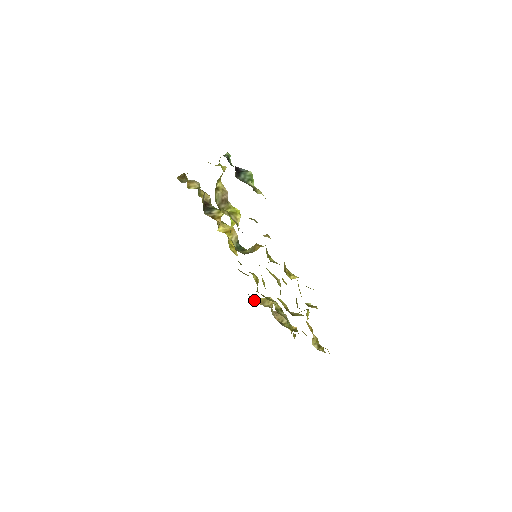
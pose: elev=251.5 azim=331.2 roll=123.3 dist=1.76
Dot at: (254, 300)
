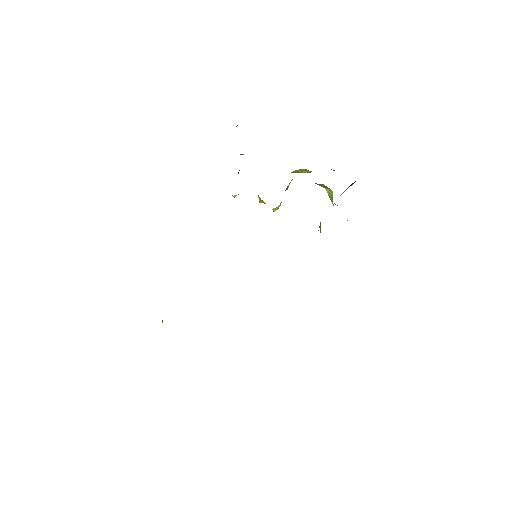
Dot at: occluded
